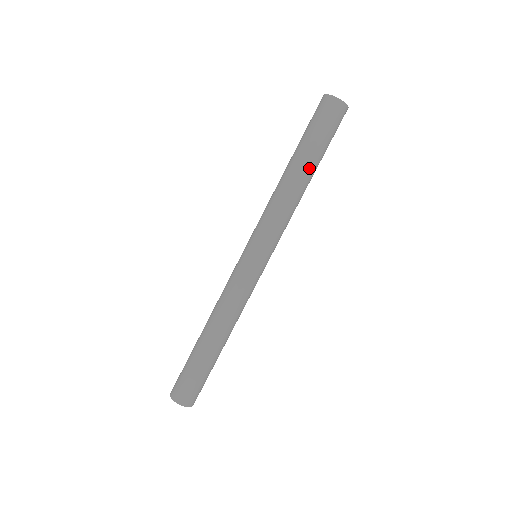
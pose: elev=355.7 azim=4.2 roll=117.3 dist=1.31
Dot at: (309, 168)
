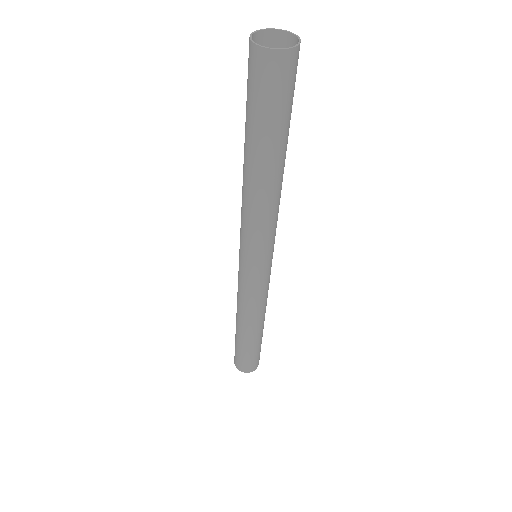
Dot at: (257, 161)
